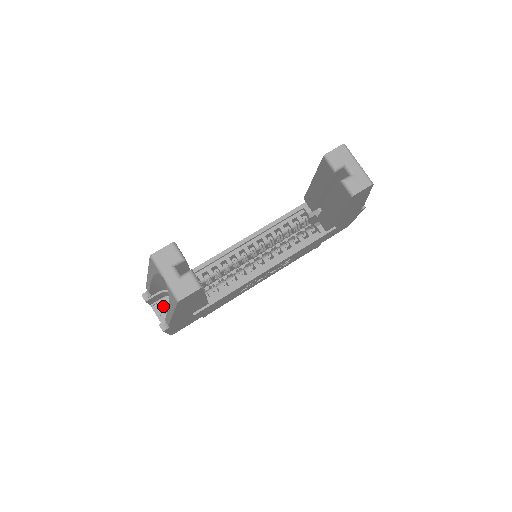
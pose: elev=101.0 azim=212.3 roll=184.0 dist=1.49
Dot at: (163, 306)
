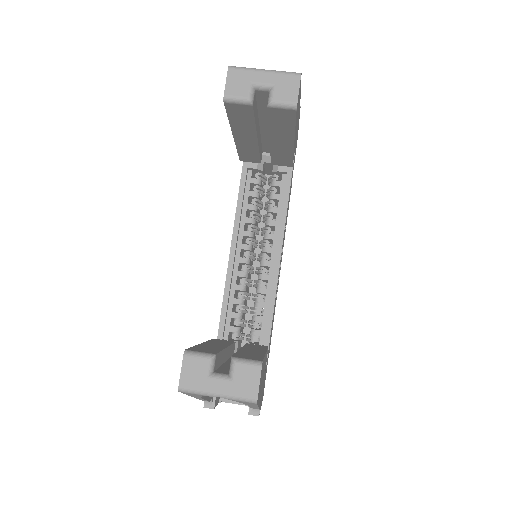
Dot at: occluded
